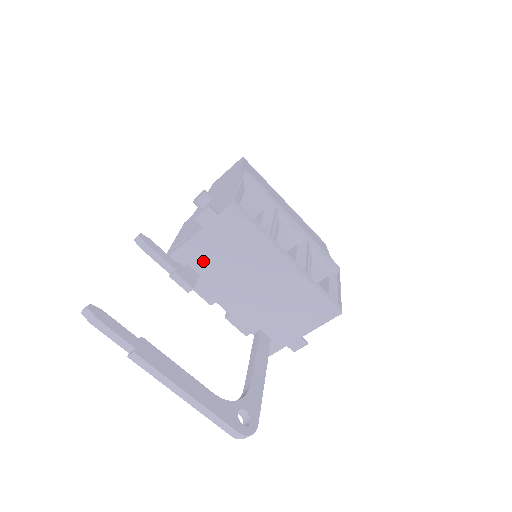
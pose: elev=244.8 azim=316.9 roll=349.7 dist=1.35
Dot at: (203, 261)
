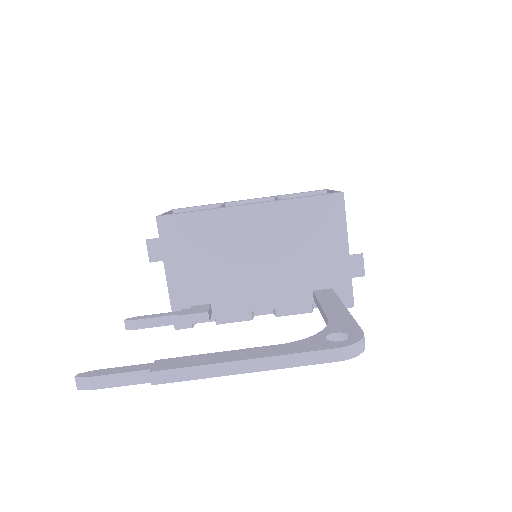
Dot at: (198, 289)
